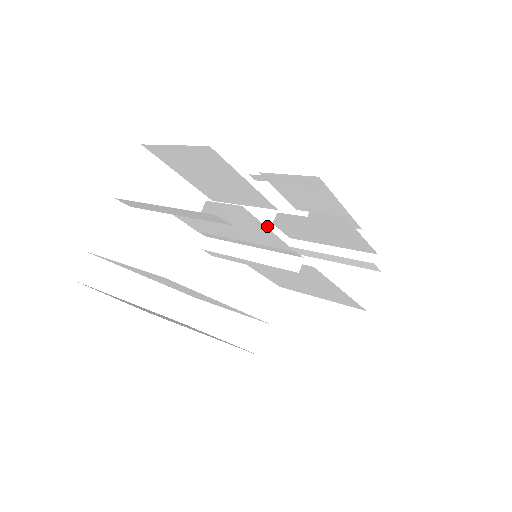
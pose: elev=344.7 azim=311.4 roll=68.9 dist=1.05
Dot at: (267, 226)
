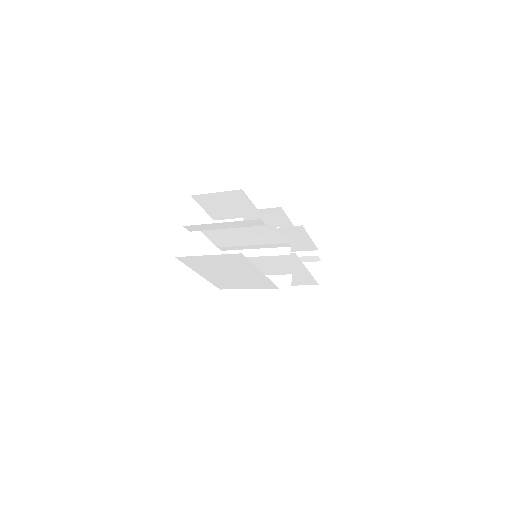
Dot at: occluded
